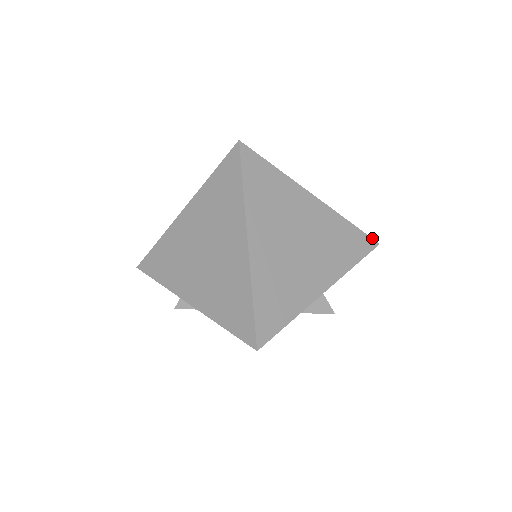
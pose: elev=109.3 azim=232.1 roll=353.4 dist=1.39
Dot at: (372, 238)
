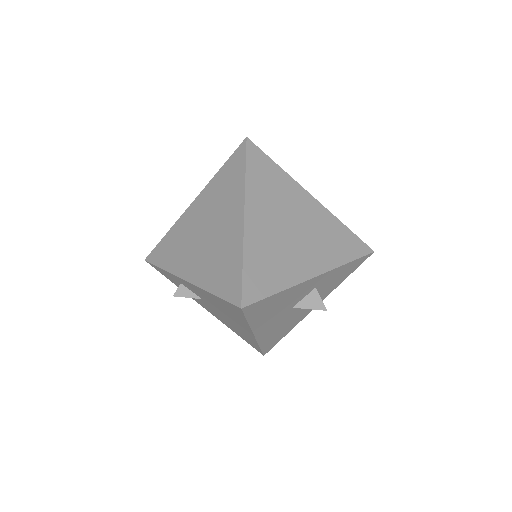
Dot at: (367, 245)
